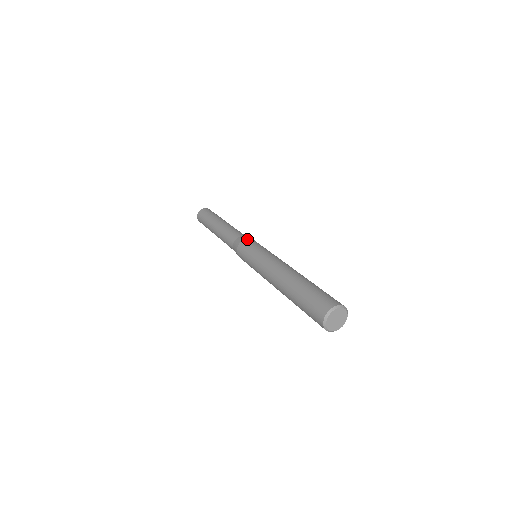
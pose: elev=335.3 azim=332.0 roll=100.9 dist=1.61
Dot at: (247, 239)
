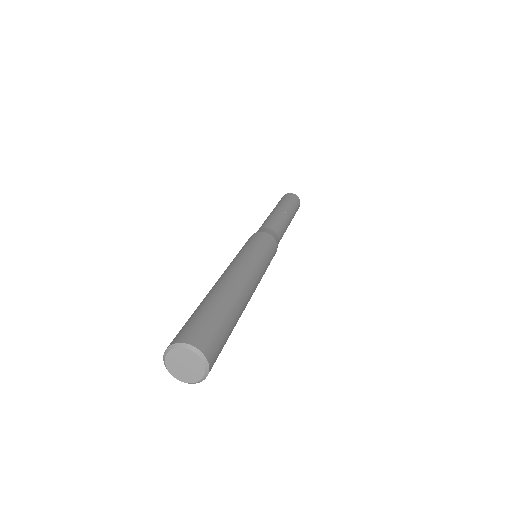
Dot at: (263, 232)
